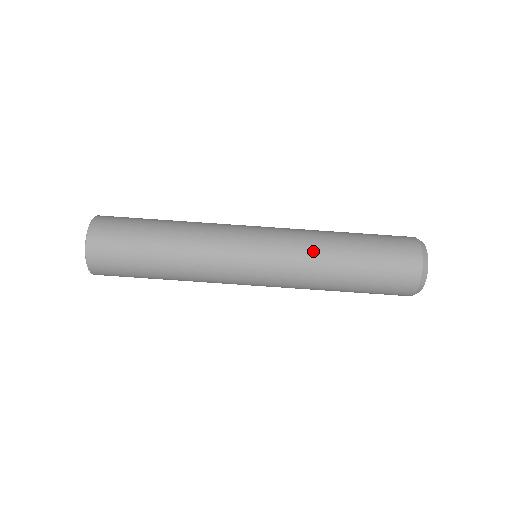
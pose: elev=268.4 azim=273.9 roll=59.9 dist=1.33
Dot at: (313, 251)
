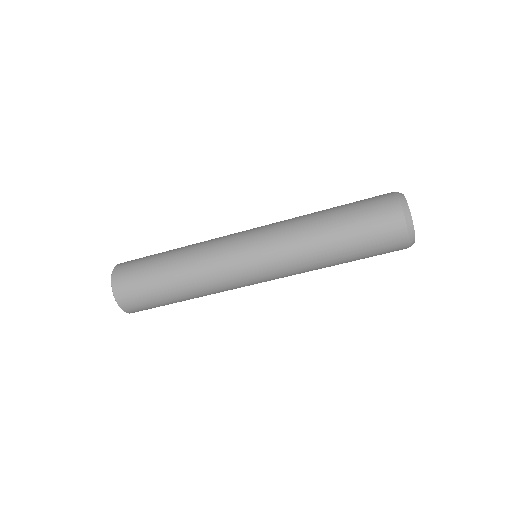
Dot at: (298, 233)
